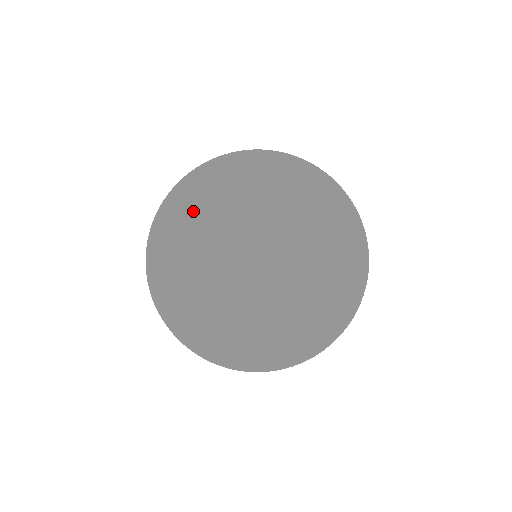
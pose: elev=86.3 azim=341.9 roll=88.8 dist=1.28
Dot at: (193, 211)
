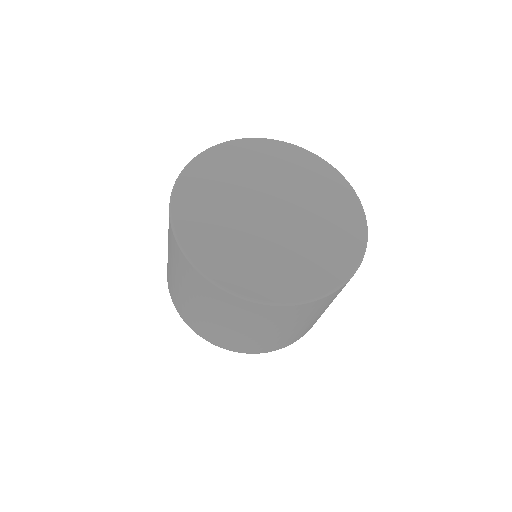
Dot at: (198, 212)
